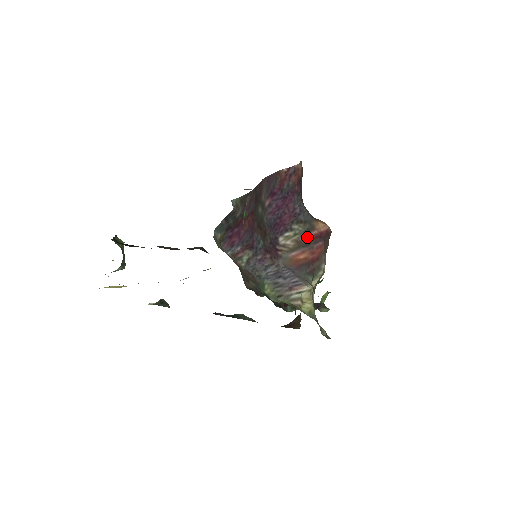
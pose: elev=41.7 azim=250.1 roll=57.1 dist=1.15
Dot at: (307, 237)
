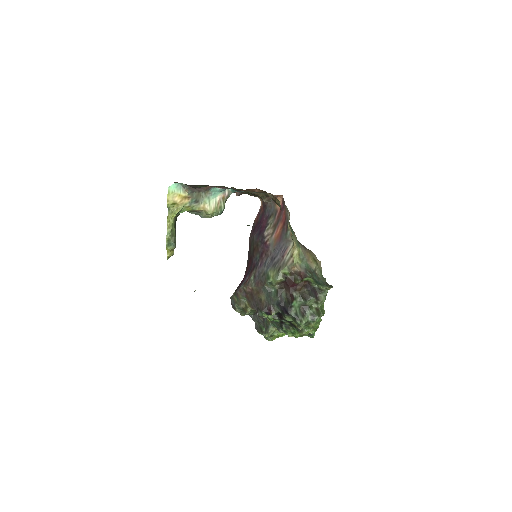
Dot at: (276, 218)
